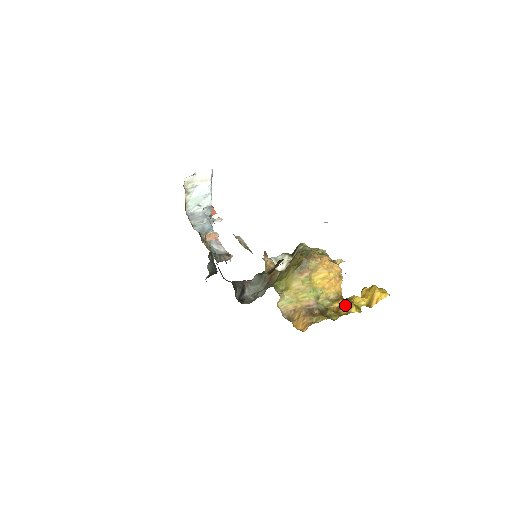
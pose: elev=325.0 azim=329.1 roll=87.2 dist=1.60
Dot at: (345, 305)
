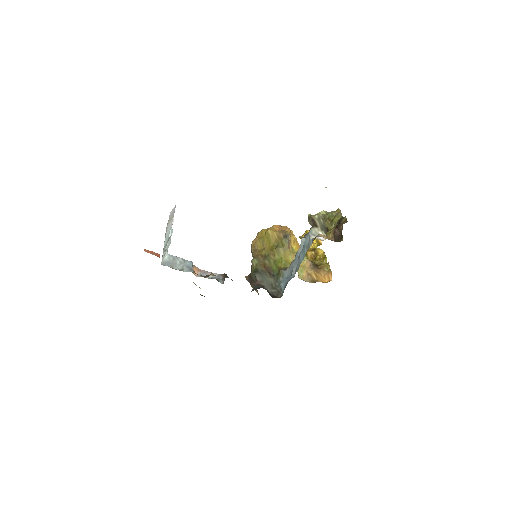
Dot at: (314, 252)
